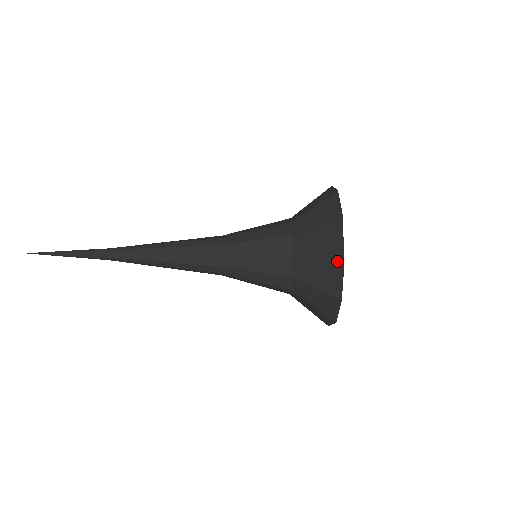
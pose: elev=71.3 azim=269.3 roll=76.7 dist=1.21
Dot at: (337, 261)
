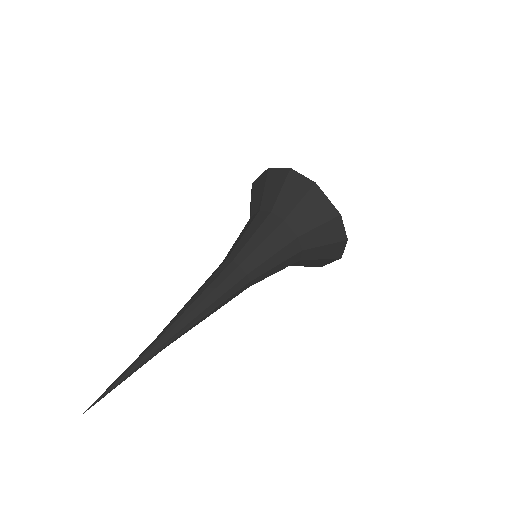
Dot at: (266, 174)
